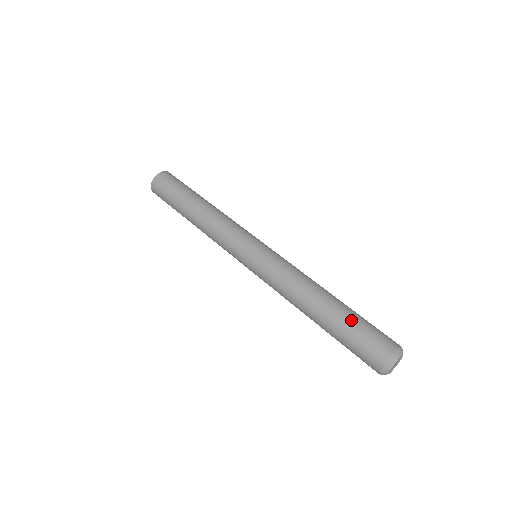
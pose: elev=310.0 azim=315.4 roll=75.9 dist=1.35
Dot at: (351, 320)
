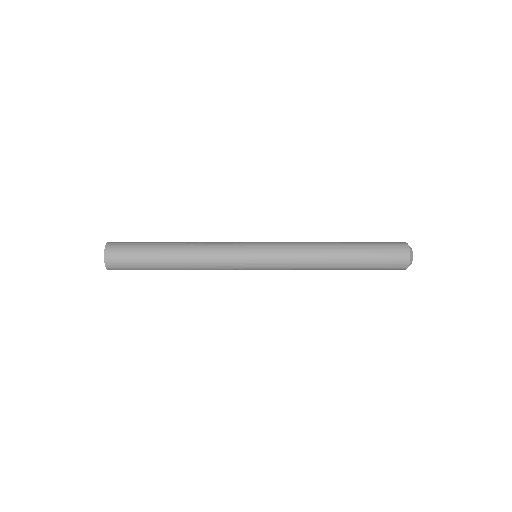
Dot at: occluded
